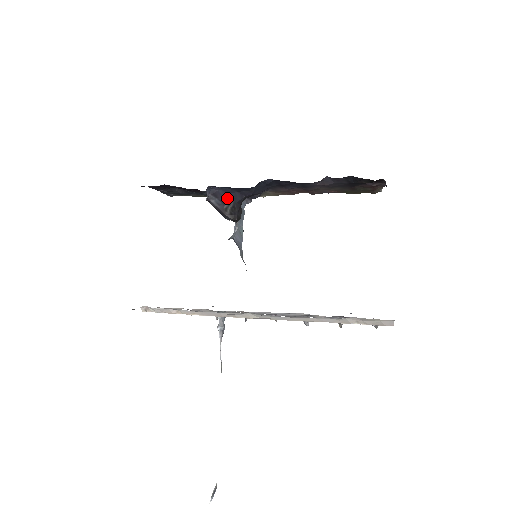
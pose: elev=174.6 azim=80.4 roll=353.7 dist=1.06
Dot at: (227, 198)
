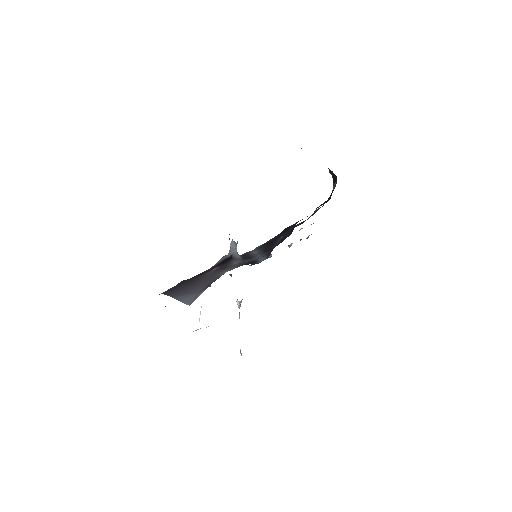
Dot at: occluded
